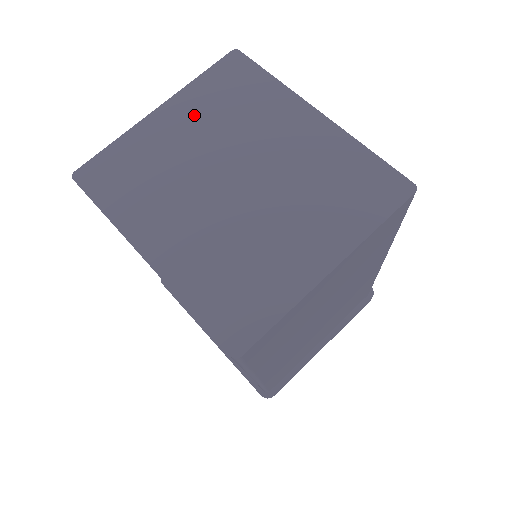
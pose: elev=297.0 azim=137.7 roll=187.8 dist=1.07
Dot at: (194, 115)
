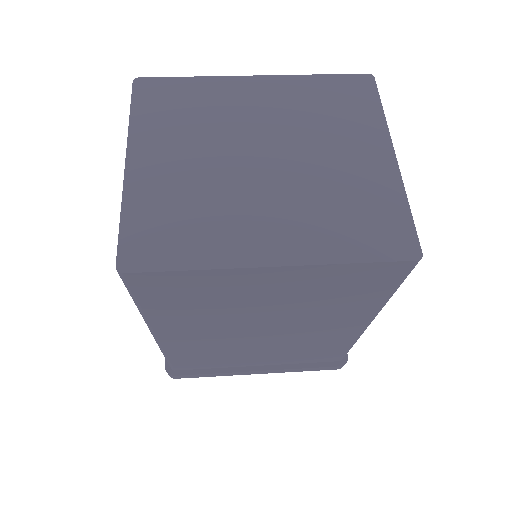
Dot at: (166, 143)
